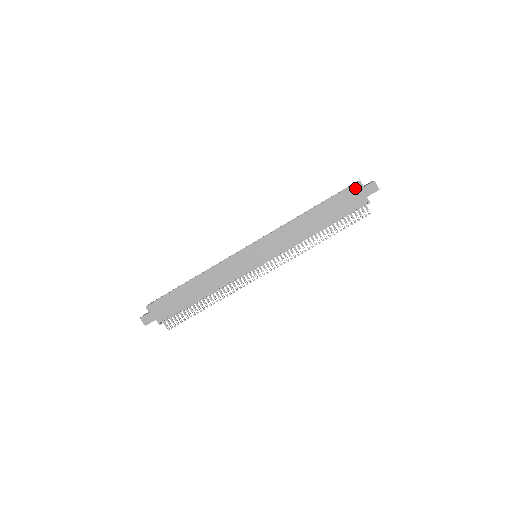
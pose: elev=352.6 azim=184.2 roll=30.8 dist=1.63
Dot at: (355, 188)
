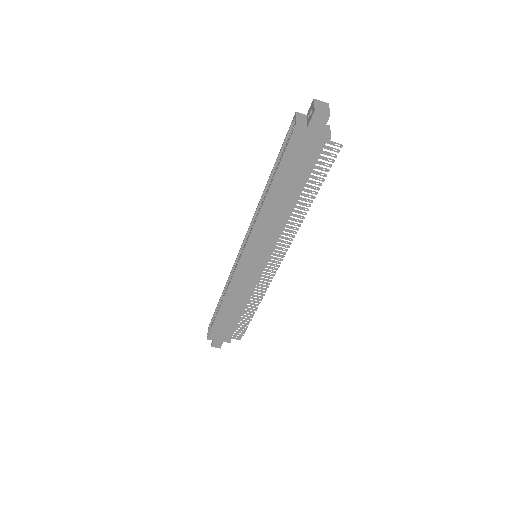
Dot at: (297, 136)
